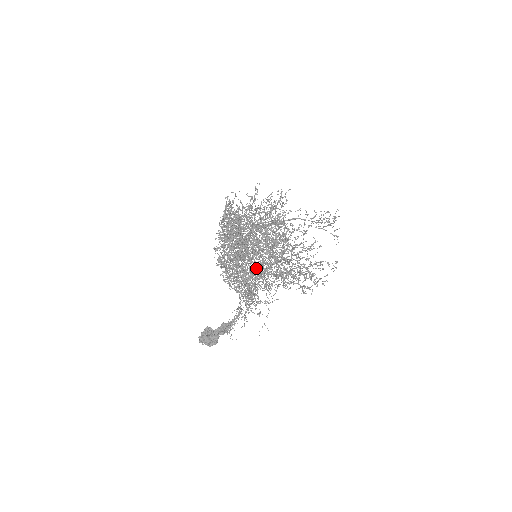
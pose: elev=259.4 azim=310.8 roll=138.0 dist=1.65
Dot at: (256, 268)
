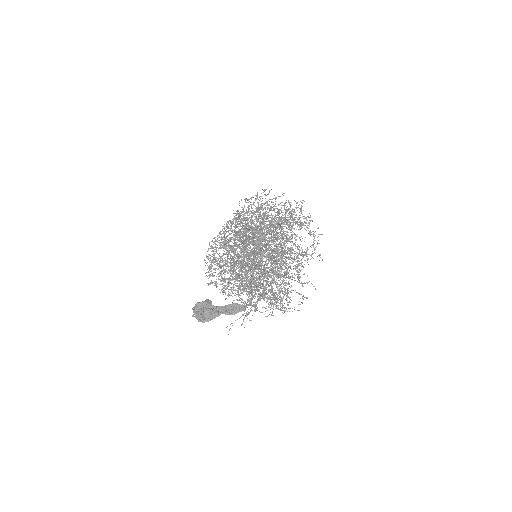
Dot at: occluded
